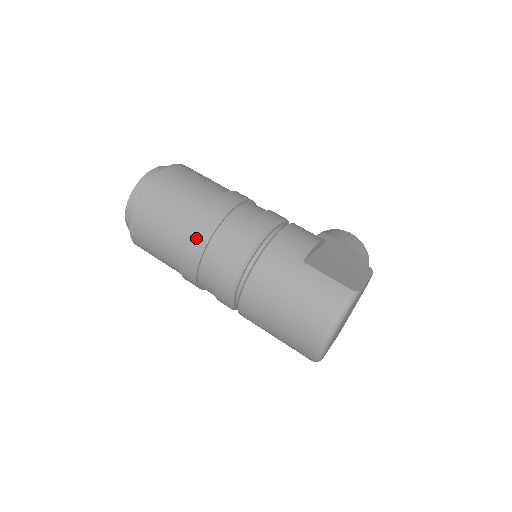
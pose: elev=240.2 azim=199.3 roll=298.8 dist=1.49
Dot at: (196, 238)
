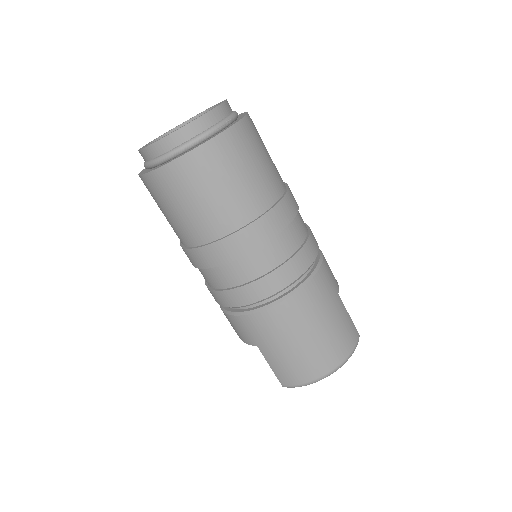
Dot at: (272, 220)
